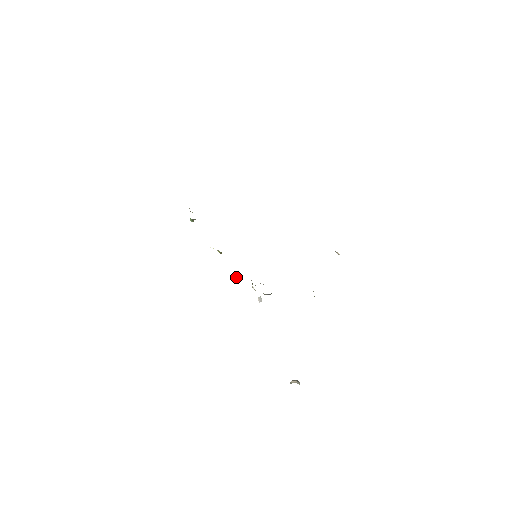
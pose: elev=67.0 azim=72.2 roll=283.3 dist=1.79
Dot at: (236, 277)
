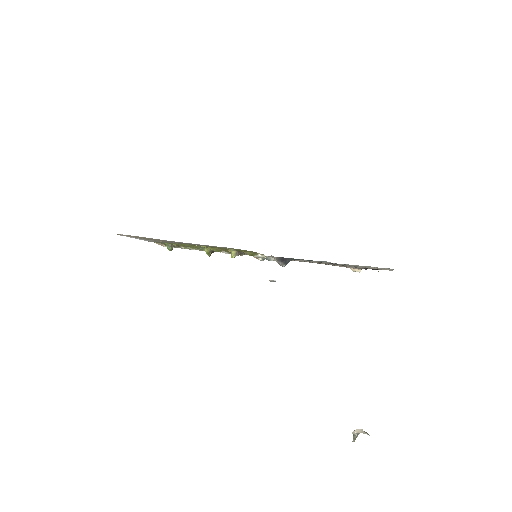
Dot at: (234, 253)
